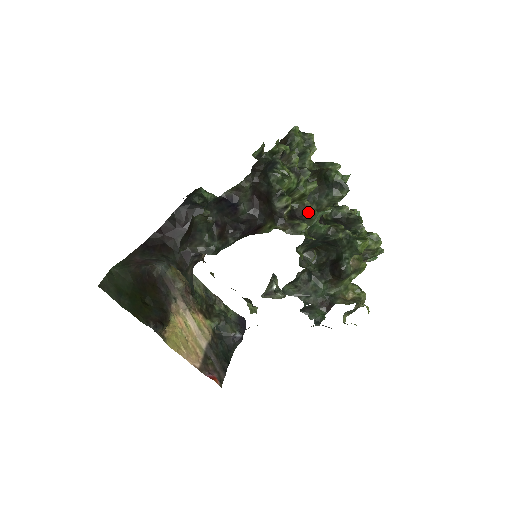
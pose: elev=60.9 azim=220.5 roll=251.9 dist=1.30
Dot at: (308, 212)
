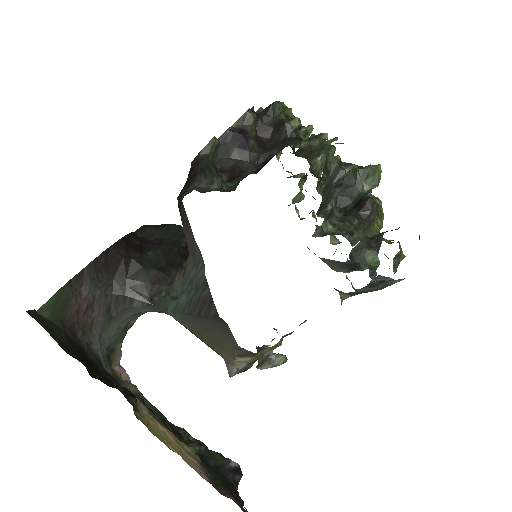
Dot at: (316, 146)
